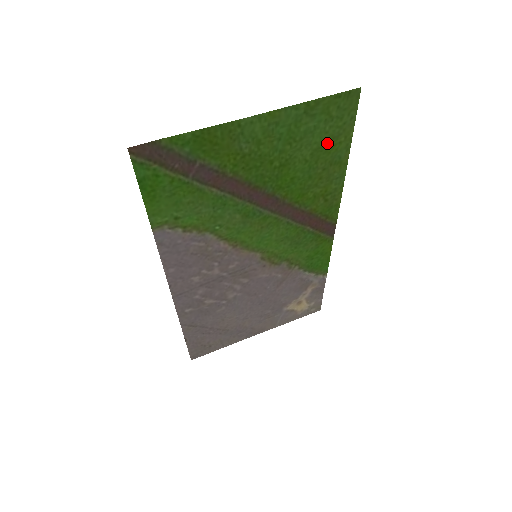
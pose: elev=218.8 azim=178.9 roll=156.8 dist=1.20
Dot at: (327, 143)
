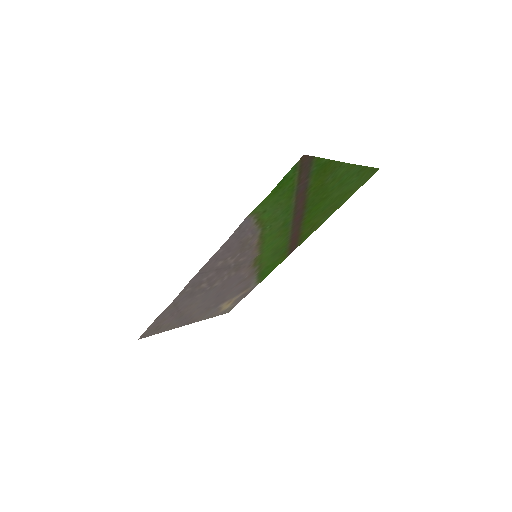
Dot at: (345, 193)
